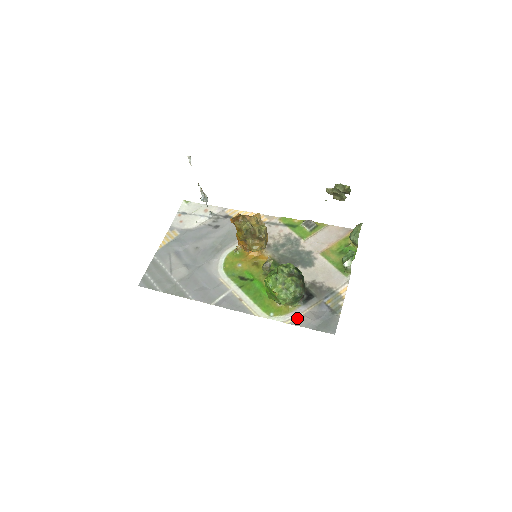
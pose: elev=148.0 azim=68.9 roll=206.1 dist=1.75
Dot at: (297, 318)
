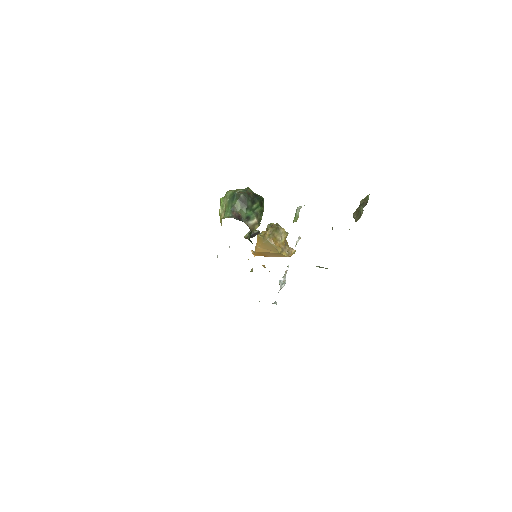
Dot at: occluded
